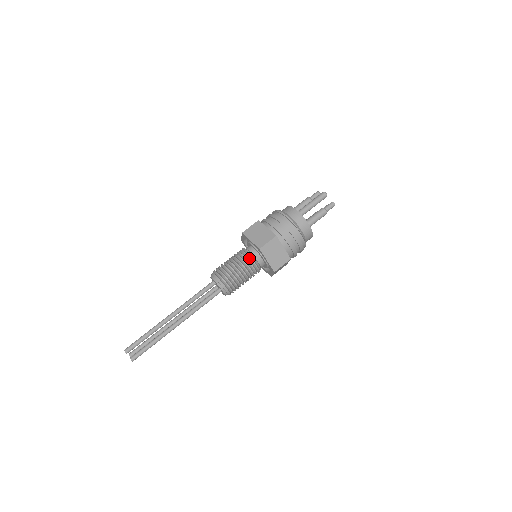
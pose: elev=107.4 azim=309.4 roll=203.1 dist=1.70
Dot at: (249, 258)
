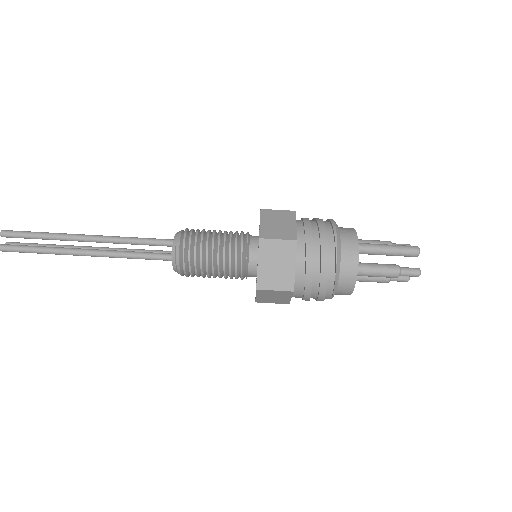
Dot at: (240, 245)
